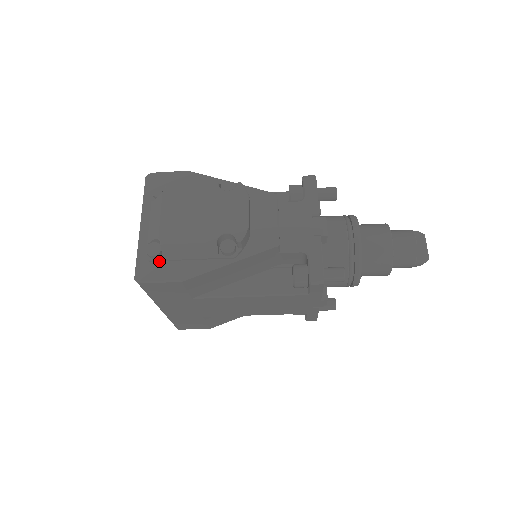
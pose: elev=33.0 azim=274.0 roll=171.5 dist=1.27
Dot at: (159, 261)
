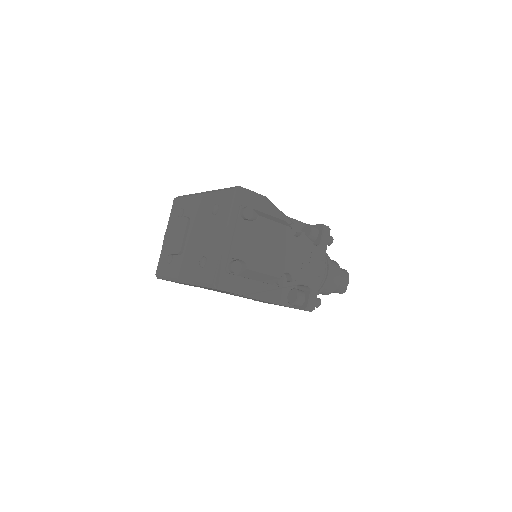
Dot at: (233, 274)
